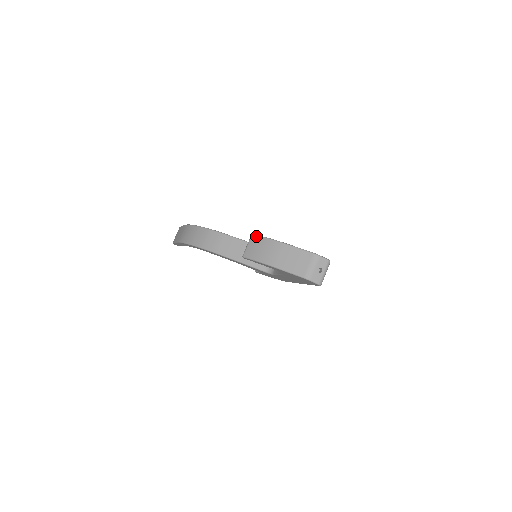
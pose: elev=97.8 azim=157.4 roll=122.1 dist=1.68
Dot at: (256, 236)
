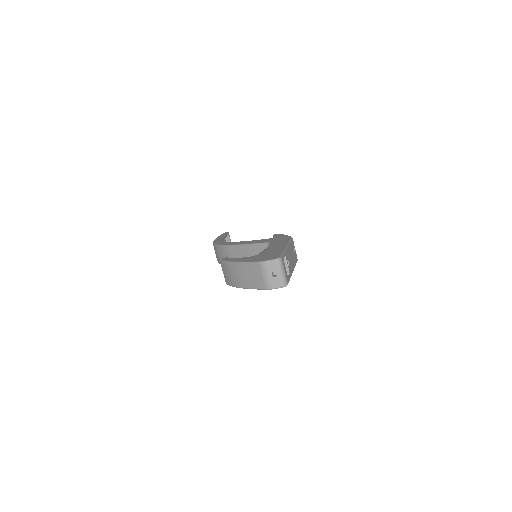
Dot at: (221, 262)
